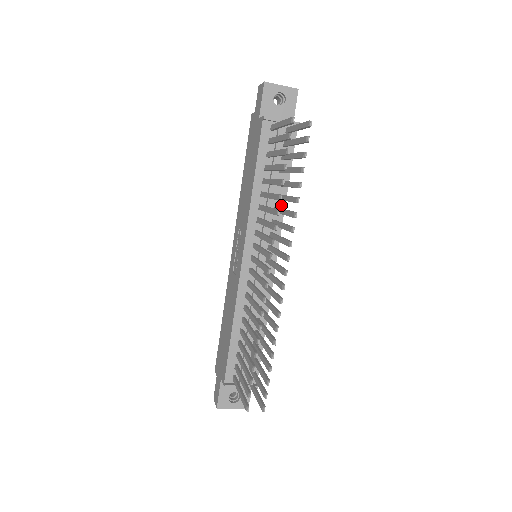
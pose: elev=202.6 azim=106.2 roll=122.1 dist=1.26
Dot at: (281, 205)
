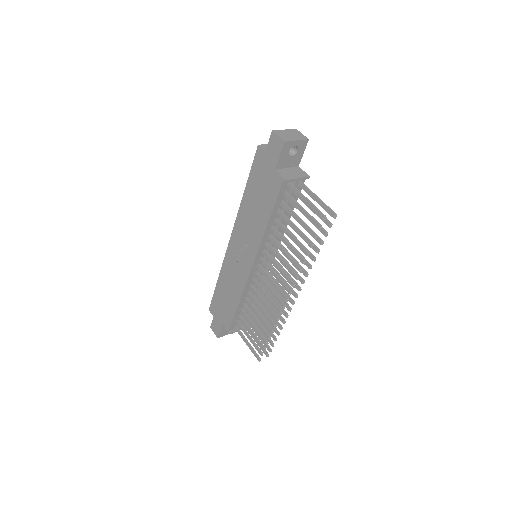
Dot at: occluded
